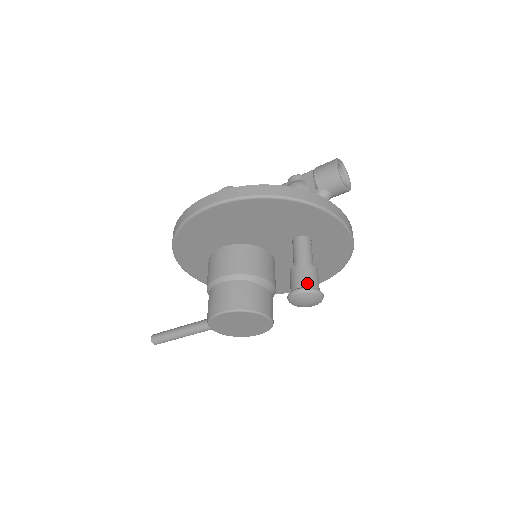
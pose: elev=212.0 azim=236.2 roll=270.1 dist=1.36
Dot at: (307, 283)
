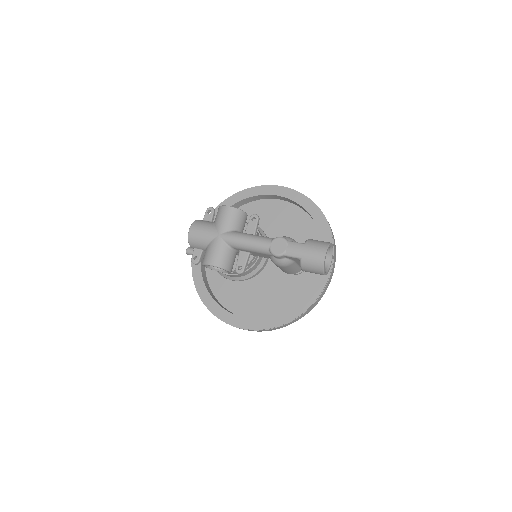
Dot at: occluded
